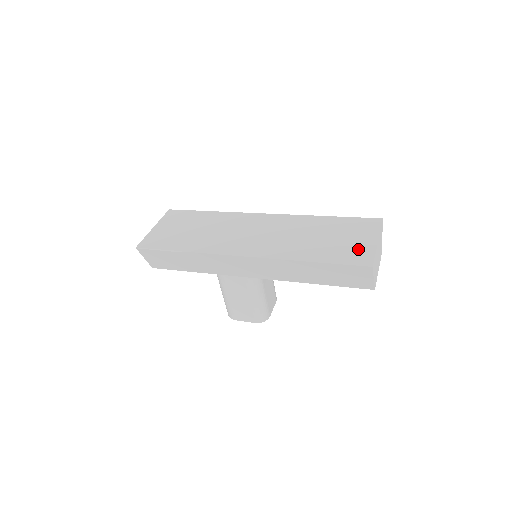
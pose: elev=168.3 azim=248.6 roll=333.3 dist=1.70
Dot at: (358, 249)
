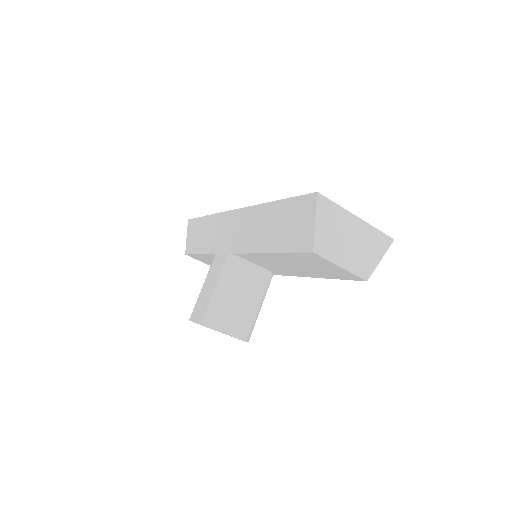
Dot at: occluded
